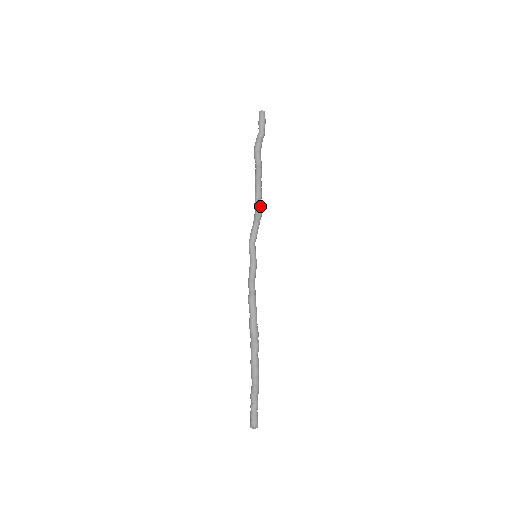
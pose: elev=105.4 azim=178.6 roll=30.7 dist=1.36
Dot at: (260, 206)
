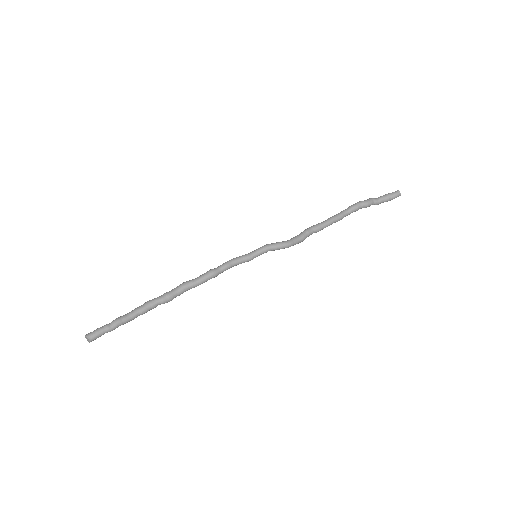
Dot at: occluded
